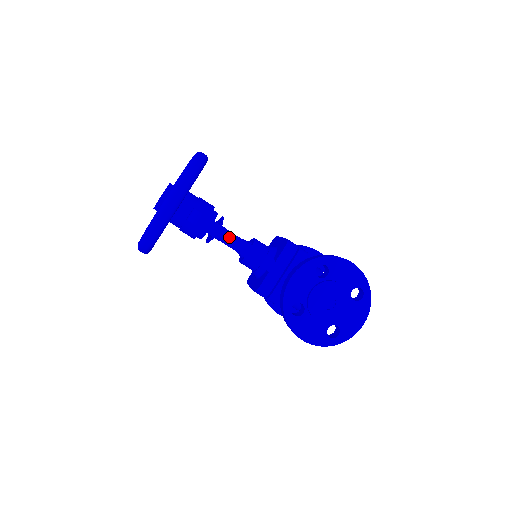
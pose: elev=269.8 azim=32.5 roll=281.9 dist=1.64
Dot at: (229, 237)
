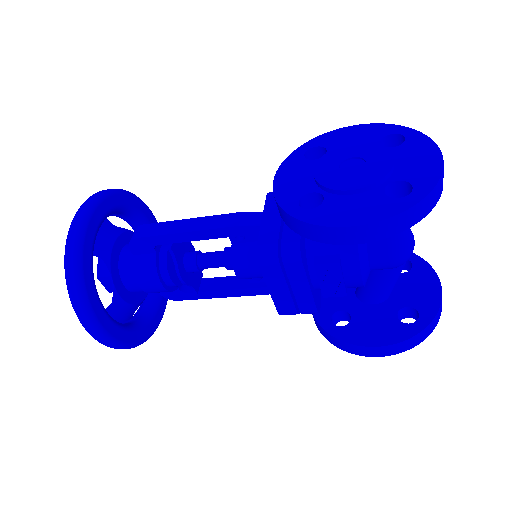
Dot at: (184, 224)
